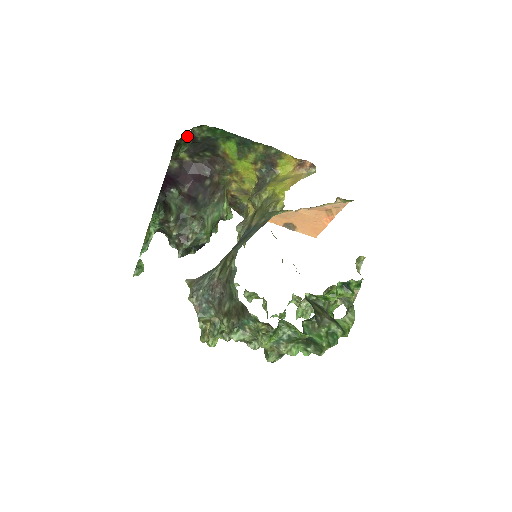
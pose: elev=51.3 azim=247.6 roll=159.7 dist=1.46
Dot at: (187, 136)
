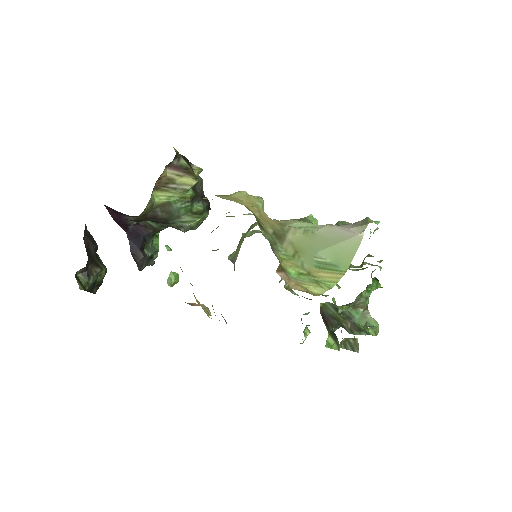
Dot at: (91, 288)
